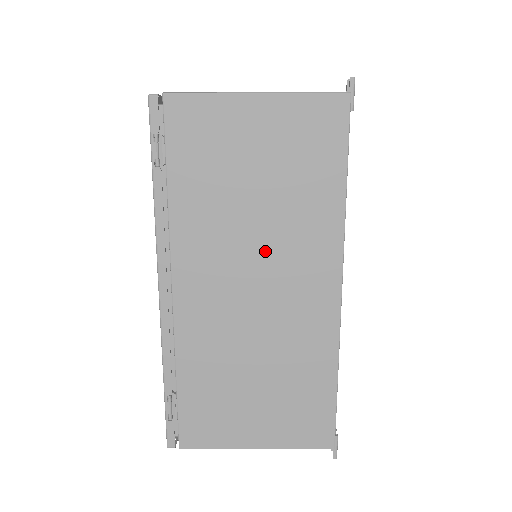
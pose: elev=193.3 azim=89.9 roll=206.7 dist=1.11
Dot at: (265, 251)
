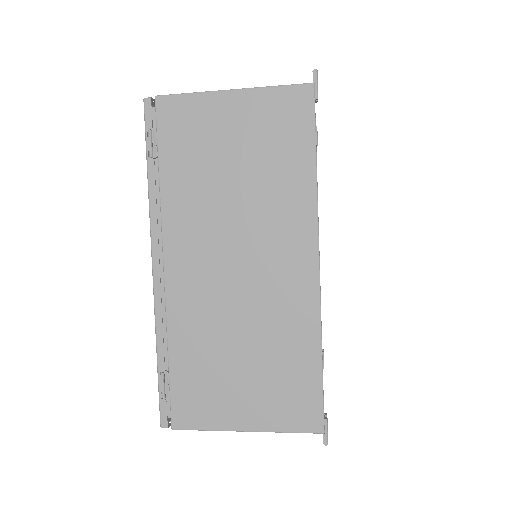
Dot at: (245, 229)
